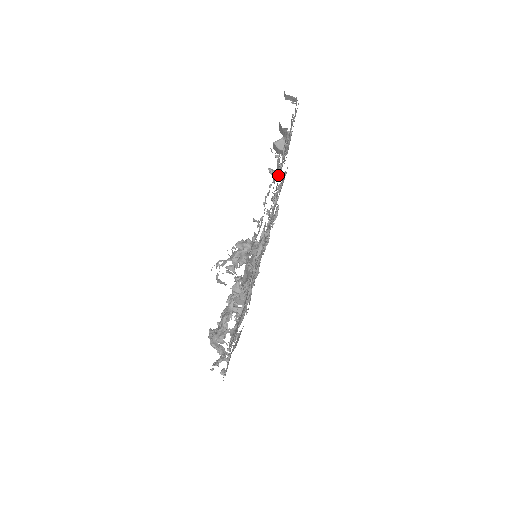
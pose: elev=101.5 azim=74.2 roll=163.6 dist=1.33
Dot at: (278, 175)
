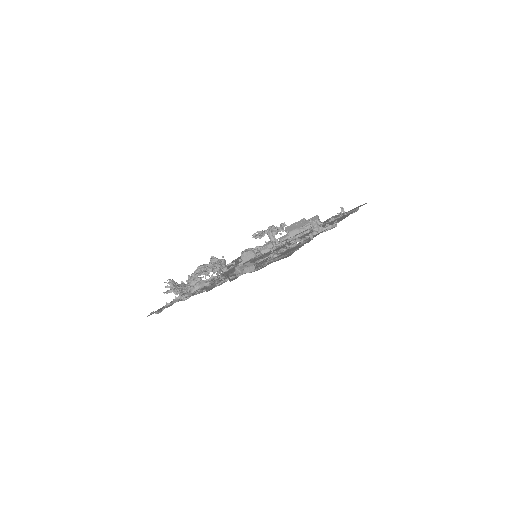
Dot at: occluded
